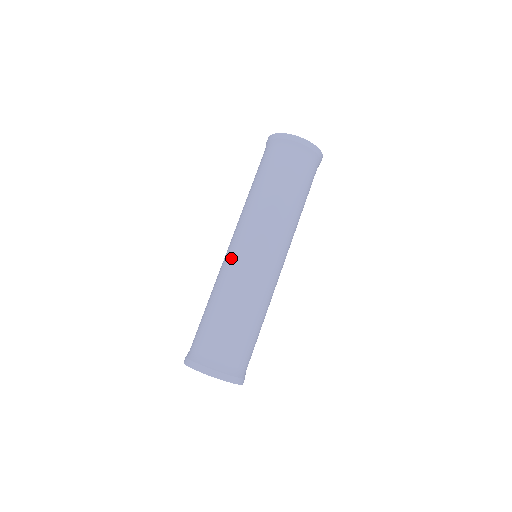
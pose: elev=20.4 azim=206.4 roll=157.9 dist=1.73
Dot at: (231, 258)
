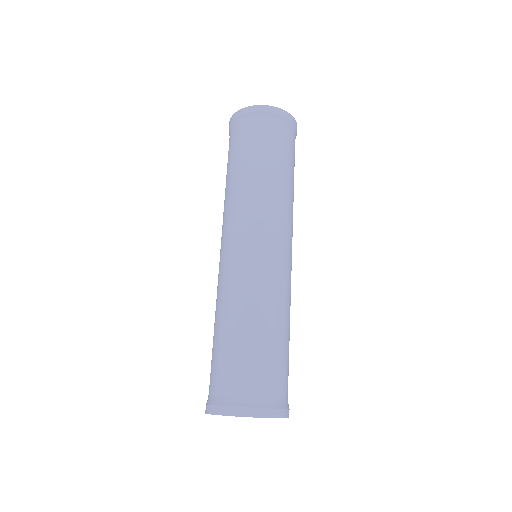
Dot at: (231, 262)
